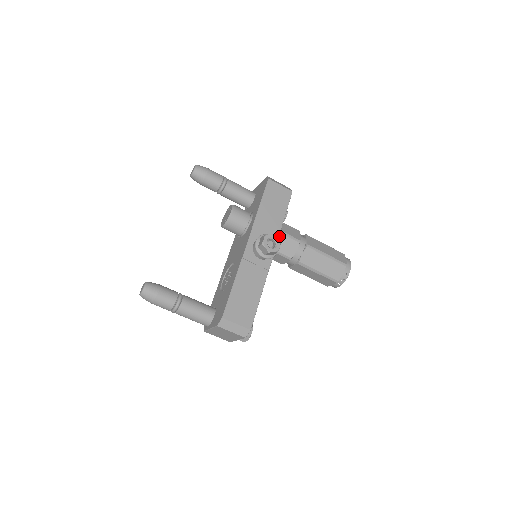
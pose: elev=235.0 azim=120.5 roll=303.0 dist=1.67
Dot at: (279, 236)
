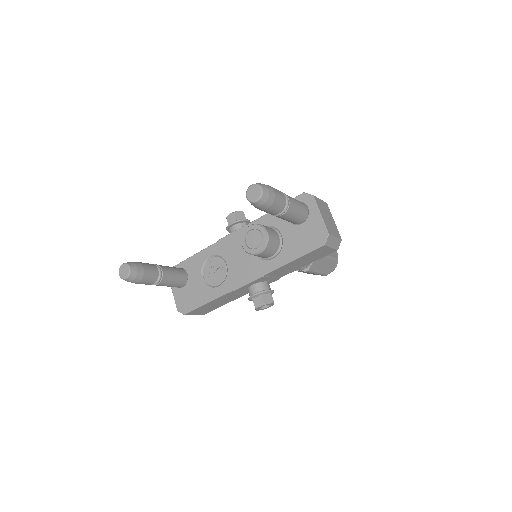
Dot at: occluded
